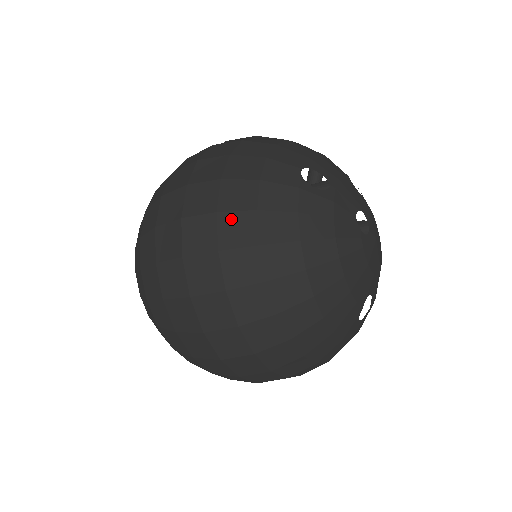
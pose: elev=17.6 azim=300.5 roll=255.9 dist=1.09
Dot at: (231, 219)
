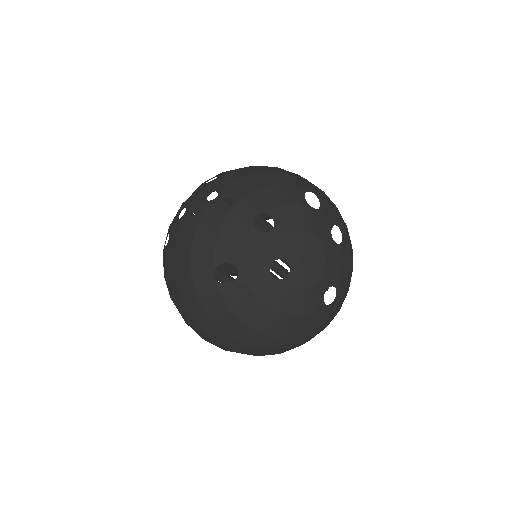
Dot at: (204, 326)
